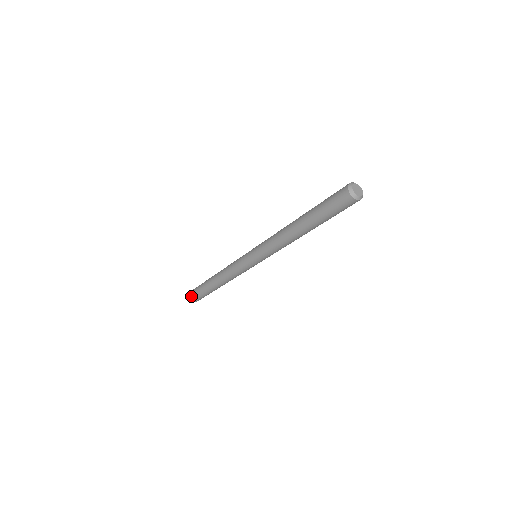
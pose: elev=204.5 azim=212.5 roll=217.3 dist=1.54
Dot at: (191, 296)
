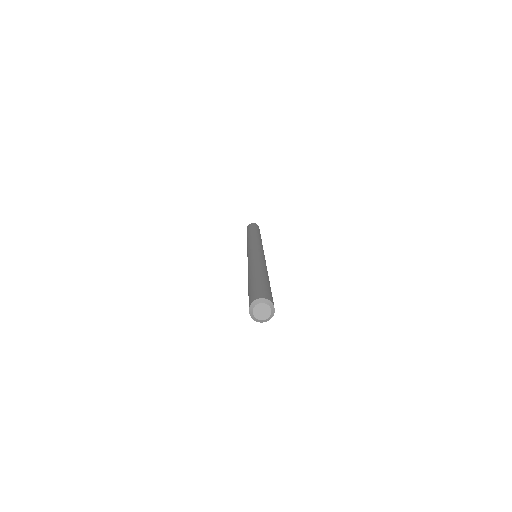
Dot at: occluded
